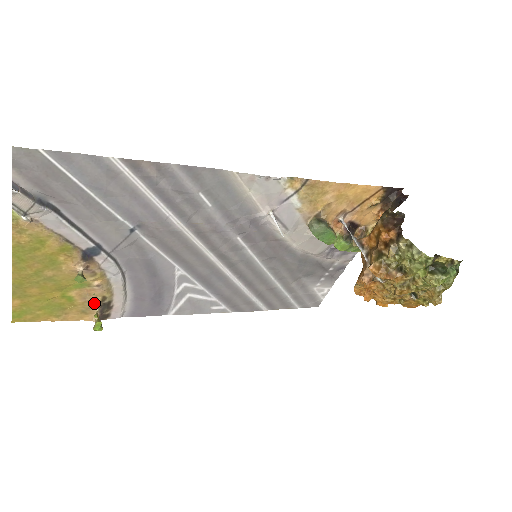
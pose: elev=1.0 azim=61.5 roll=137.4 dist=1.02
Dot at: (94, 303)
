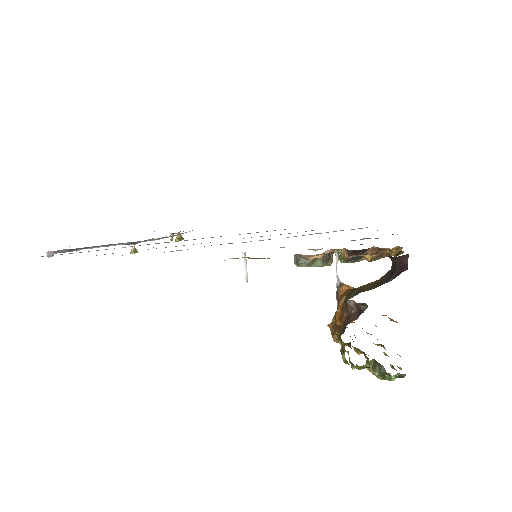
Dot at: occluded
